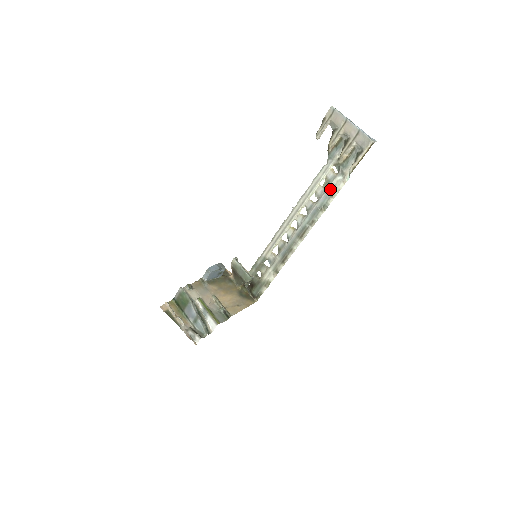
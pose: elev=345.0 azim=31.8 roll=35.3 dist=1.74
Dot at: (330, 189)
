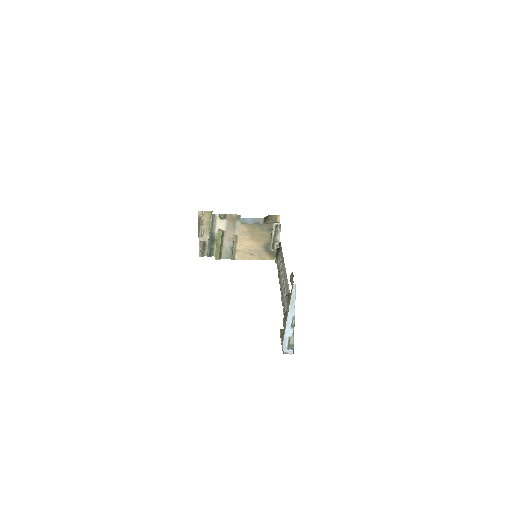
Dot at: (284, 308)
